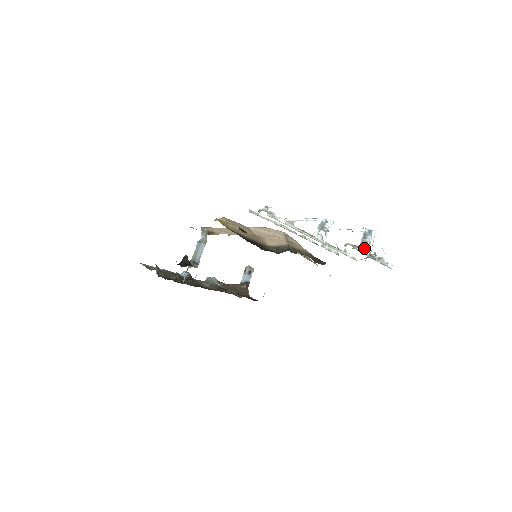
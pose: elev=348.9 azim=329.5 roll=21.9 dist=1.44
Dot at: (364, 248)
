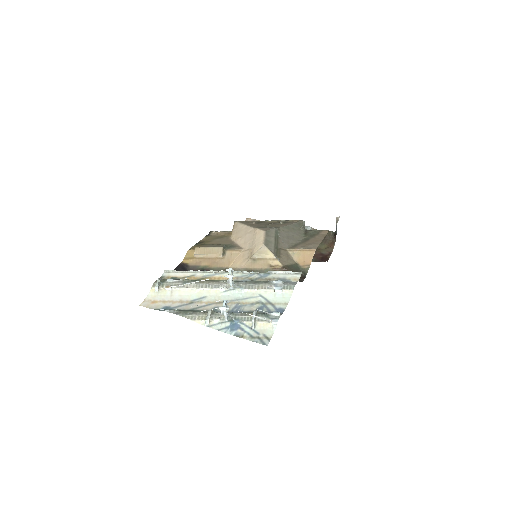
Dot at: (225, 315)
